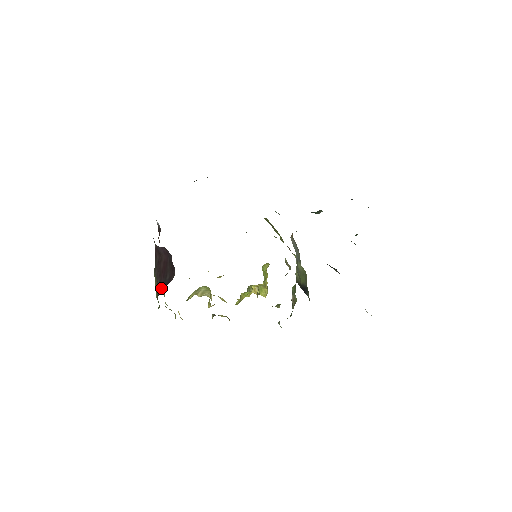
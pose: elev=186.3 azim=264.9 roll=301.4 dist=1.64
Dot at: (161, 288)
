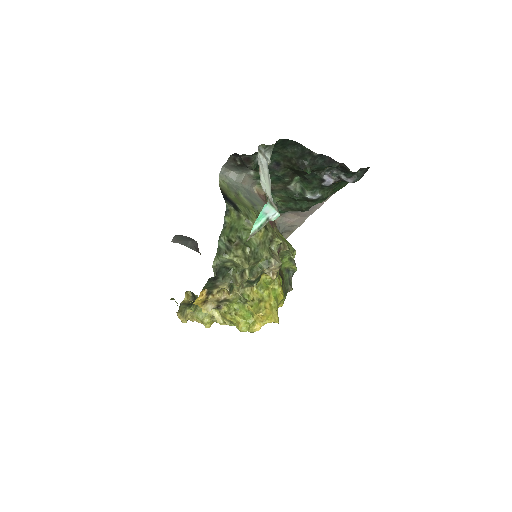
Dot at: occluded
